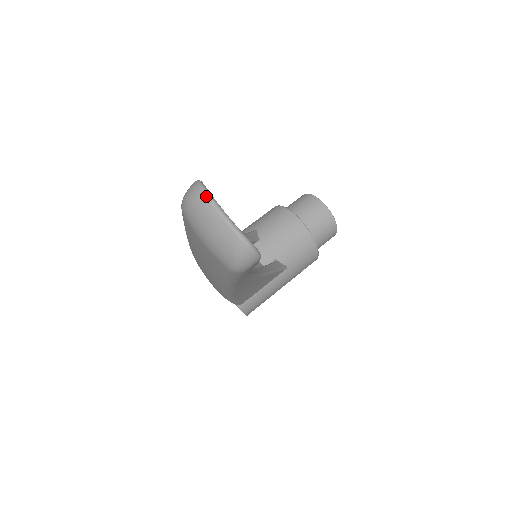
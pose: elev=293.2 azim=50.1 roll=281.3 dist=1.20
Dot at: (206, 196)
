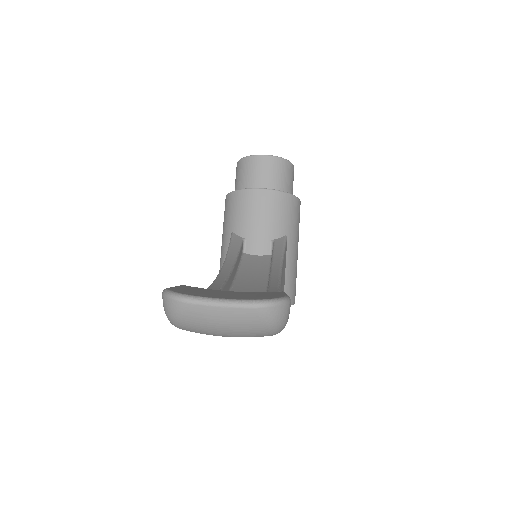
Dot at: (188, 303)
